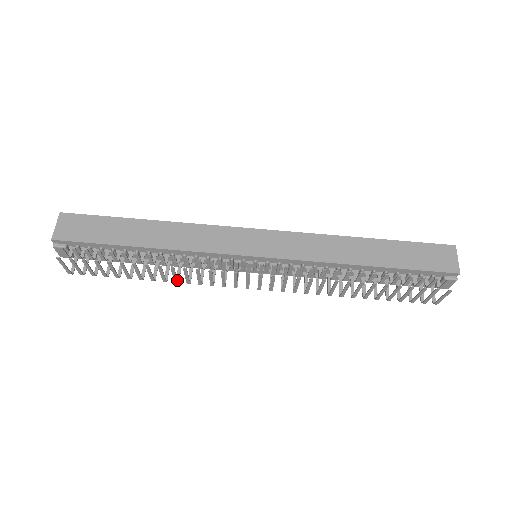
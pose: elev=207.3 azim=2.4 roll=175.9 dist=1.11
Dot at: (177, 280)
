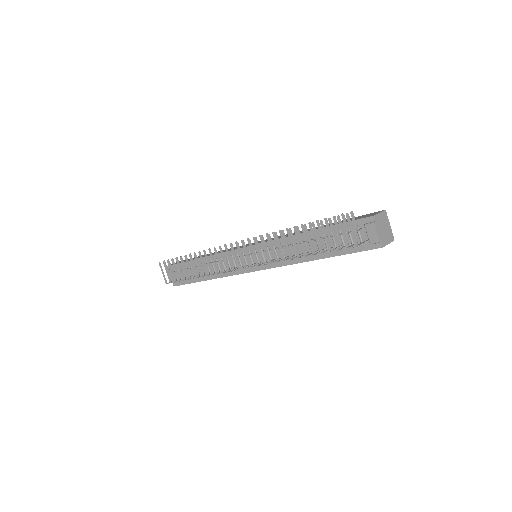
Dot at: (206, 270)
